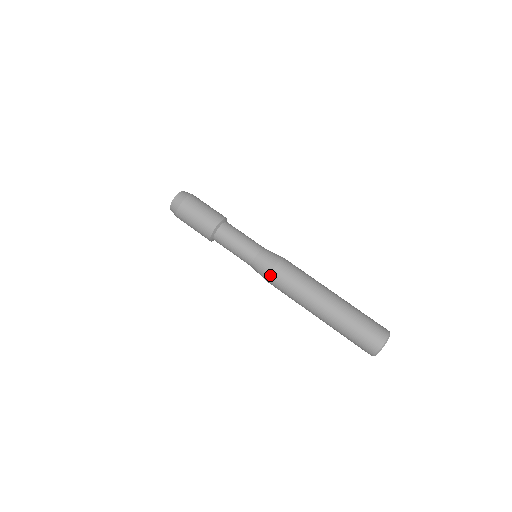
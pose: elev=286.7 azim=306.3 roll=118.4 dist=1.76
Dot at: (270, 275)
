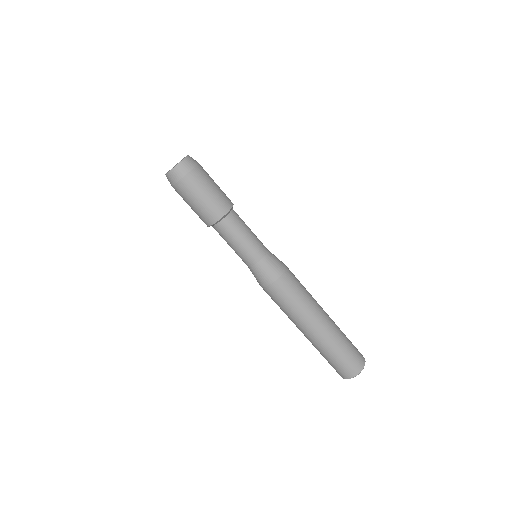
Dot at: (269, 286)
